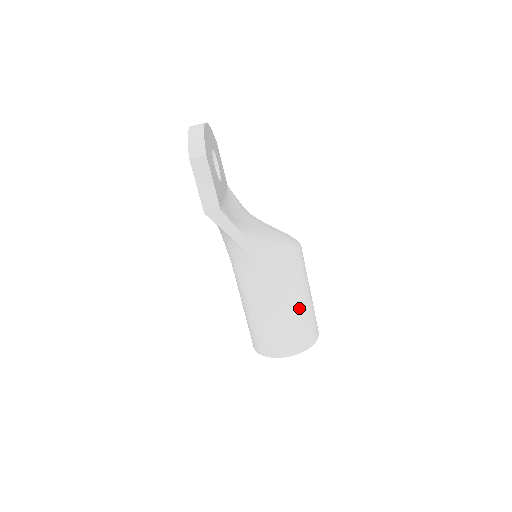
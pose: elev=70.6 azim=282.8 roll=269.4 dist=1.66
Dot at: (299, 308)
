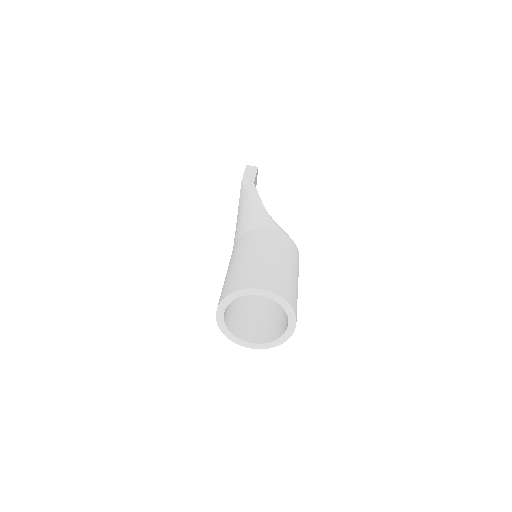
Dot at: (287, 267)
